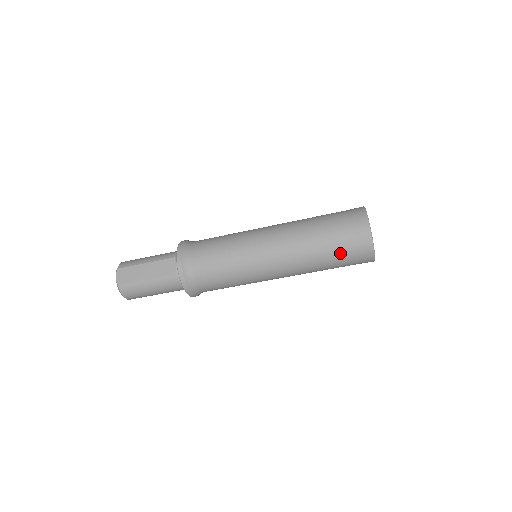
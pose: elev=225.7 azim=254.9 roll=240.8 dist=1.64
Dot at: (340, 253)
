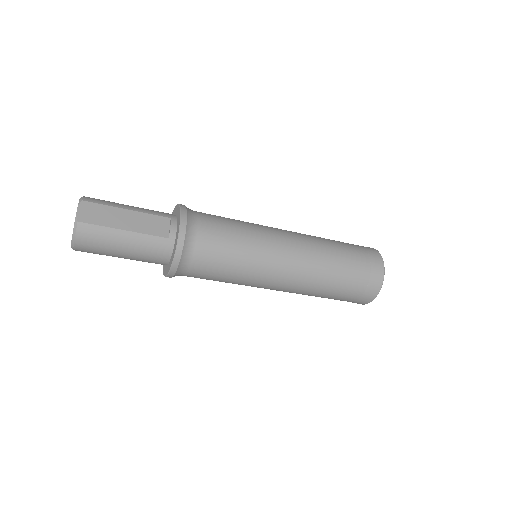
Dot at: (352, 282)
